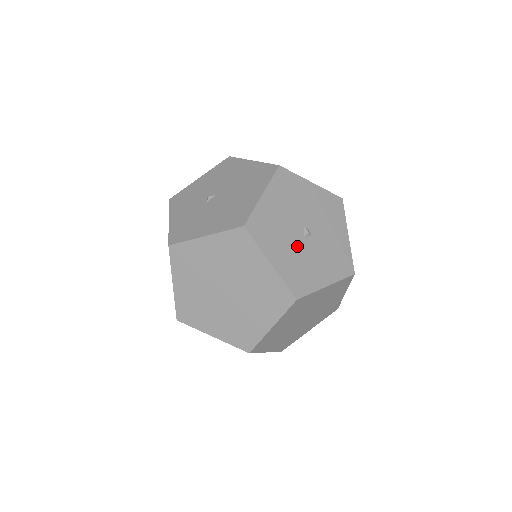
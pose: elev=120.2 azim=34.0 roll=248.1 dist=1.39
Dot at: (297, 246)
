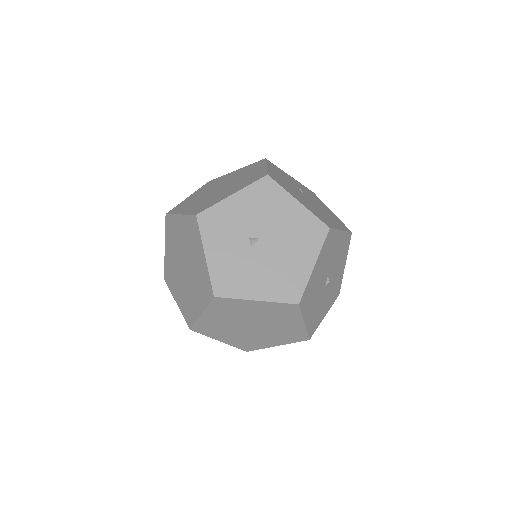
Dot at: (320, 297)
